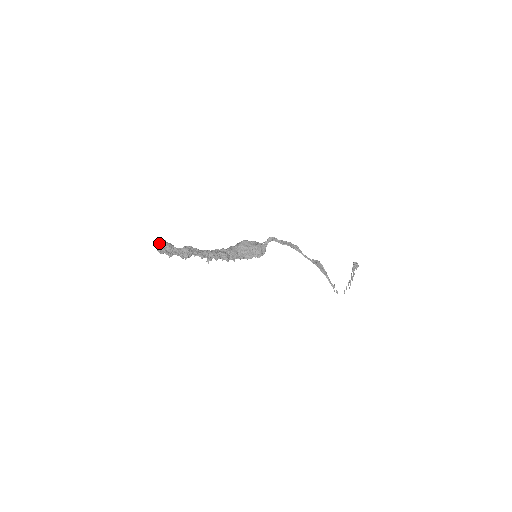
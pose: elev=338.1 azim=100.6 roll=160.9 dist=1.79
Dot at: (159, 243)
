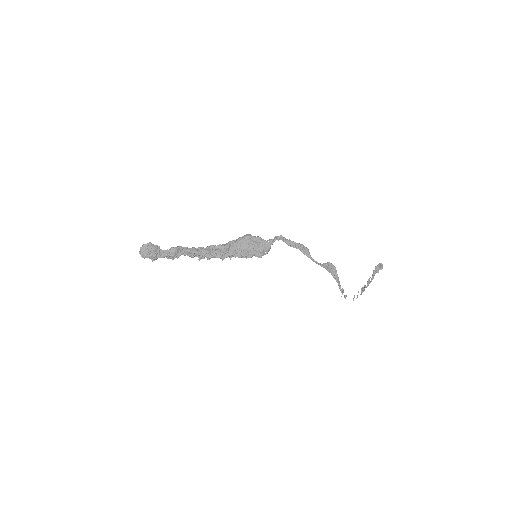
Dot at: (143, 246)
